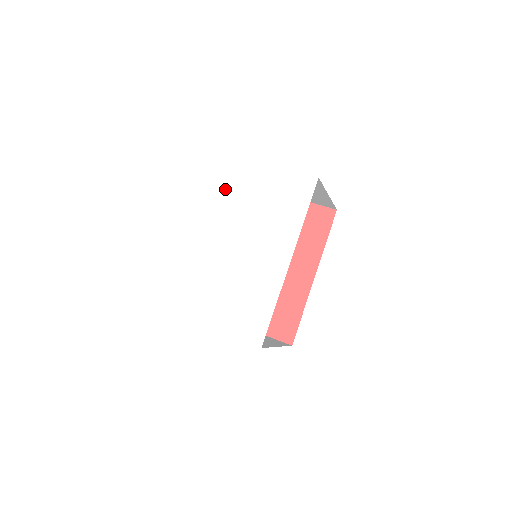
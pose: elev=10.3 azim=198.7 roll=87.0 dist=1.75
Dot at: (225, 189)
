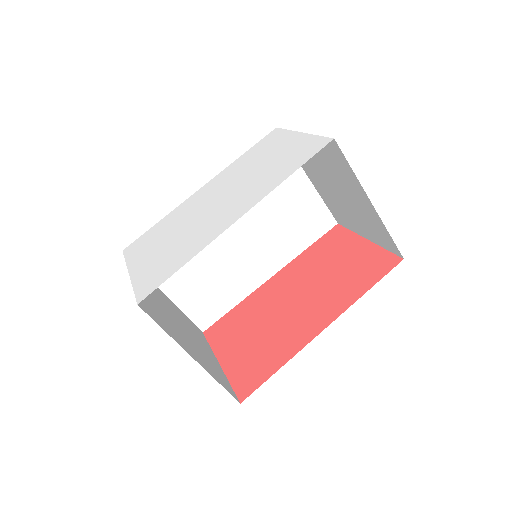
Dot at: (251, 156)
